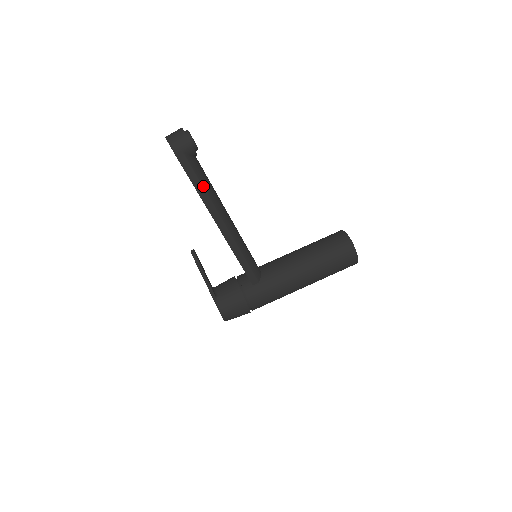
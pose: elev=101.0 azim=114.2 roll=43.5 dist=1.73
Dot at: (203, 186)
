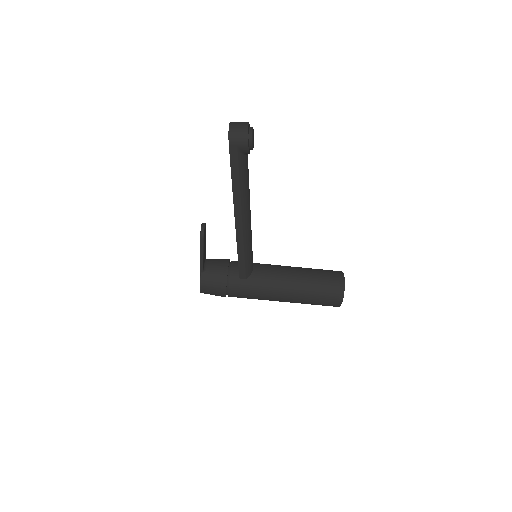
Dot at: (240, 182)
